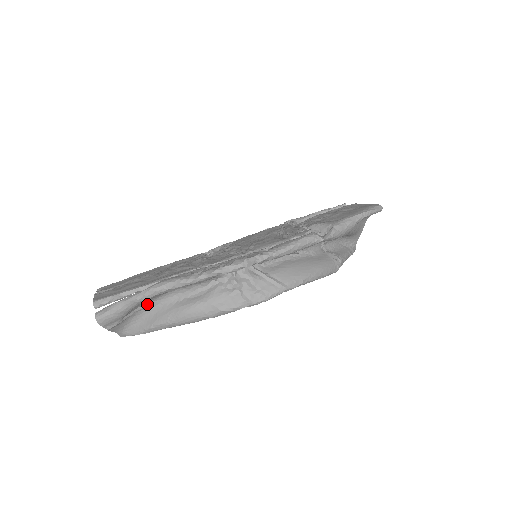
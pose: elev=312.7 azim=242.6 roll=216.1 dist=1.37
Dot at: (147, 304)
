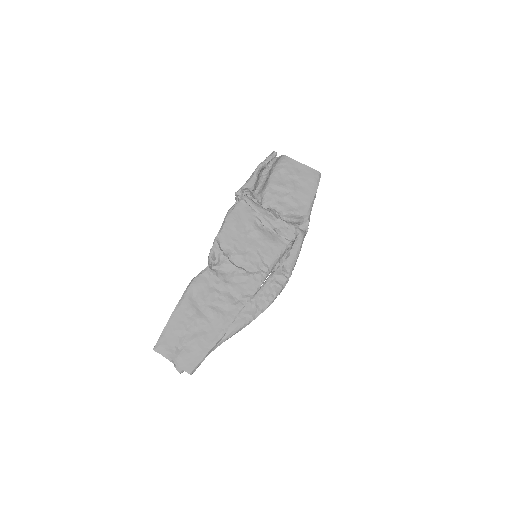
Dot at: occluded
